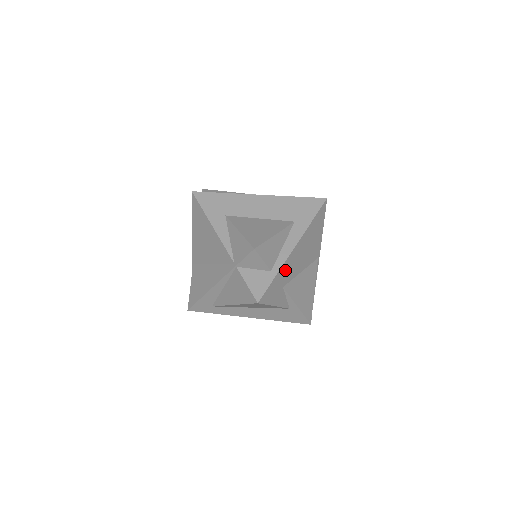
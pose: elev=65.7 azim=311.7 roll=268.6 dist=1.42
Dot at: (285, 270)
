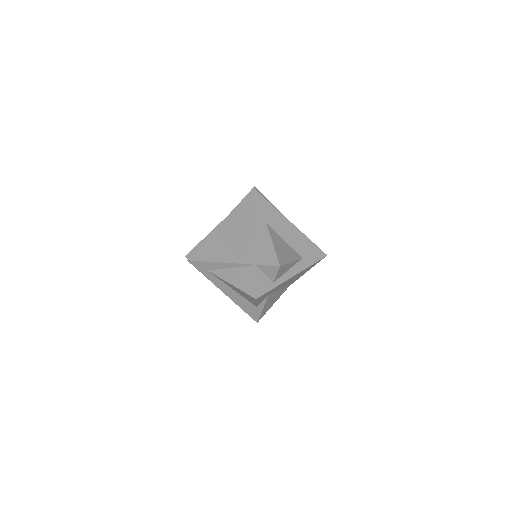
Dot at: (279, 286)
